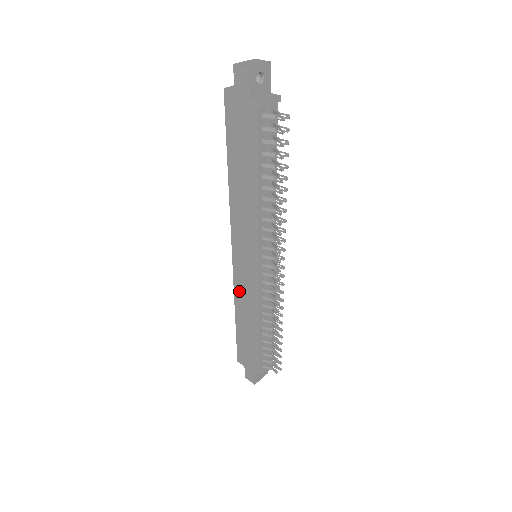
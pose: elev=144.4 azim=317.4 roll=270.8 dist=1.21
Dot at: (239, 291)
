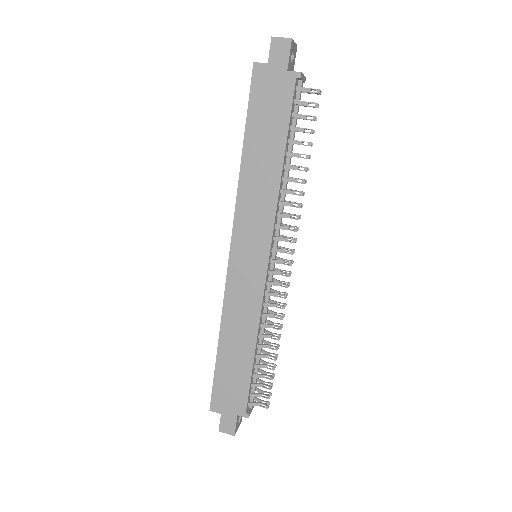
Dot at: (232, 303)
